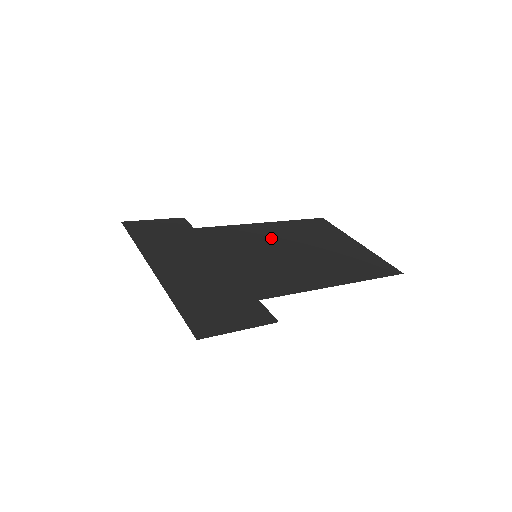
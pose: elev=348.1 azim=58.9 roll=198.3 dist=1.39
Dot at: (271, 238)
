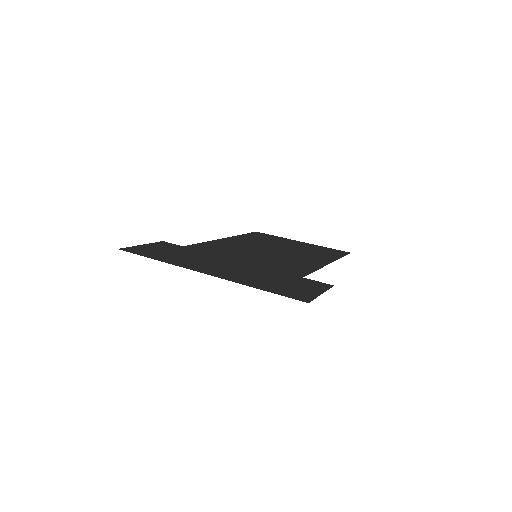
Dot at: (246, 245)
